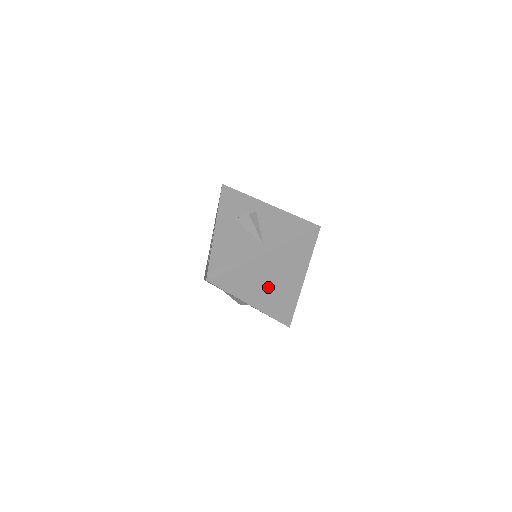
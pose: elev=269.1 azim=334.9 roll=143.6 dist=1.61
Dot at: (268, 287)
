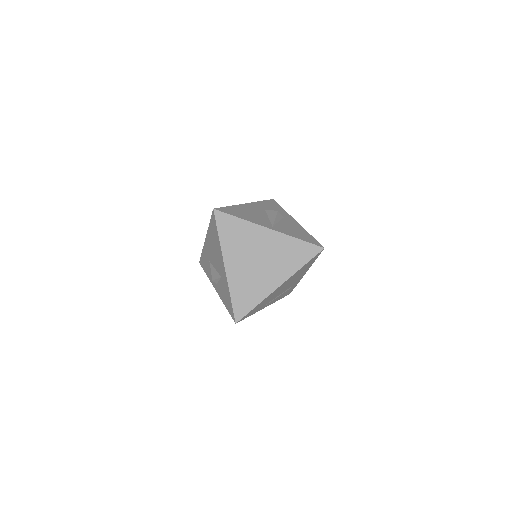
Dot at: (249, 263)
